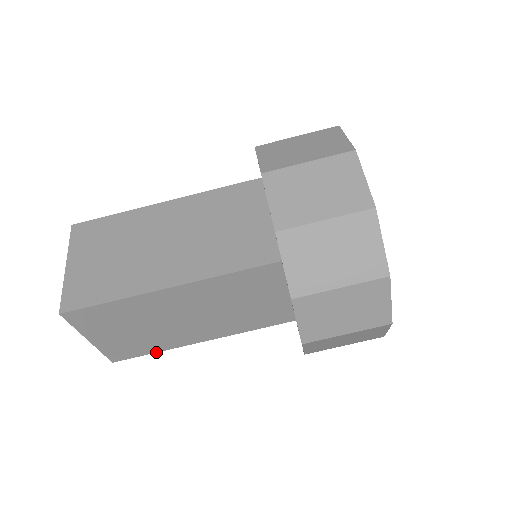
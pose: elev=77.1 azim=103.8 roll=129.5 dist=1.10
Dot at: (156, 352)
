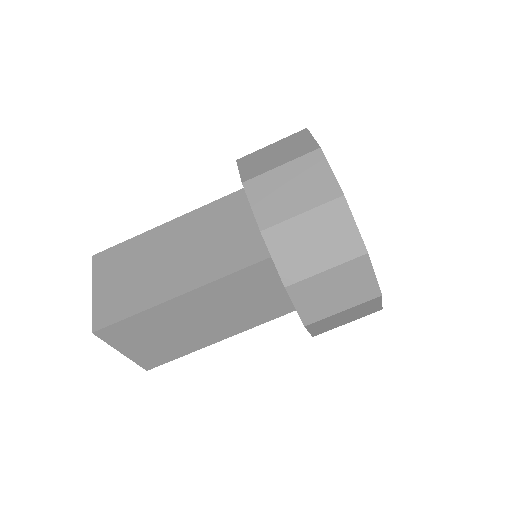
Dot at: occluded
